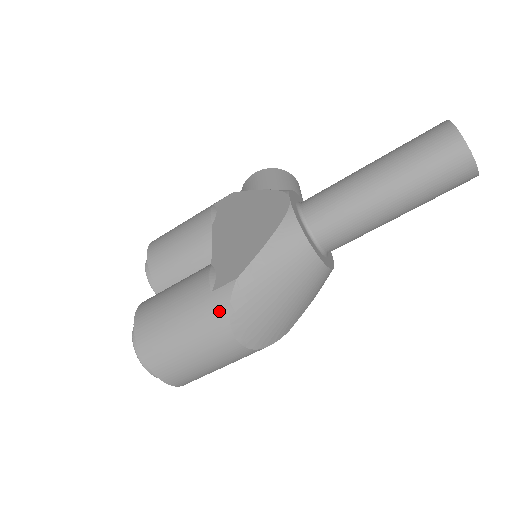
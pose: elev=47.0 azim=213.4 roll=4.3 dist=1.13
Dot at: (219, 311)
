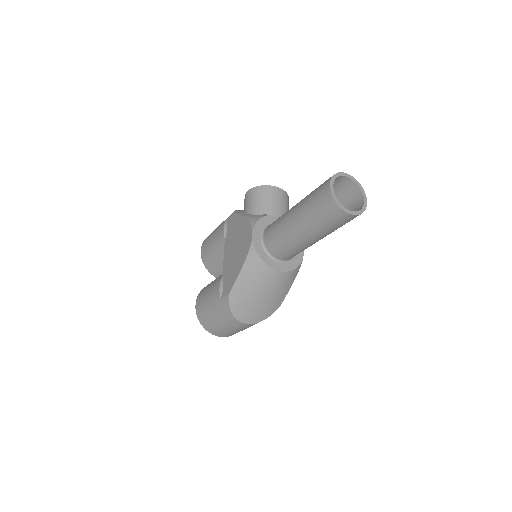
Dot at: (226, 310)
